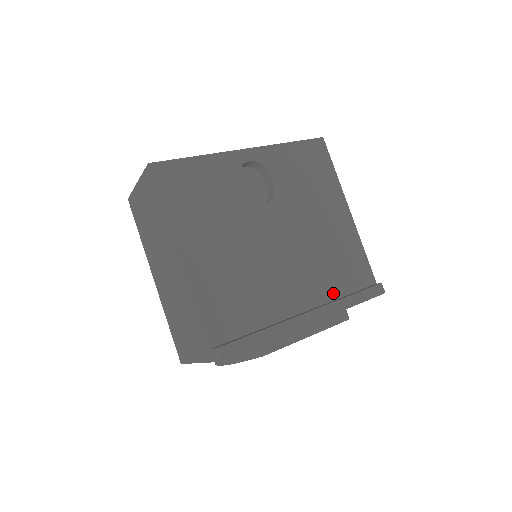
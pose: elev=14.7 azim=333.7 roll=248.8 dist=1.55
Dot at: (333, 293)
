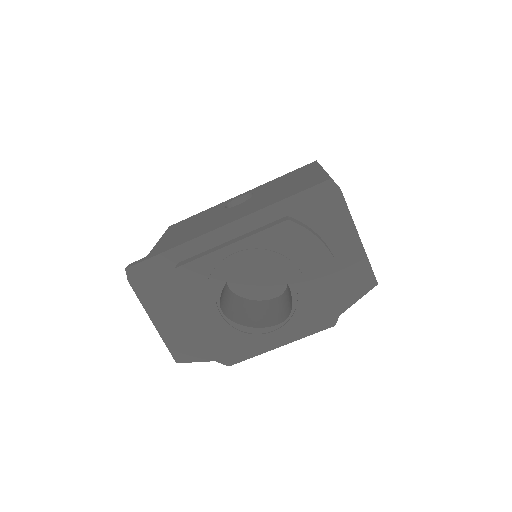
Dot at: occluded
